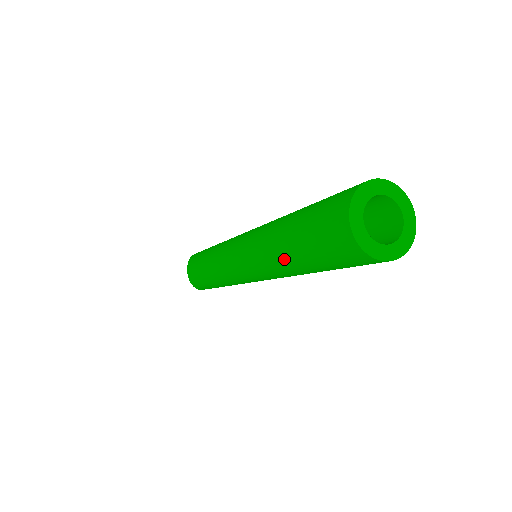
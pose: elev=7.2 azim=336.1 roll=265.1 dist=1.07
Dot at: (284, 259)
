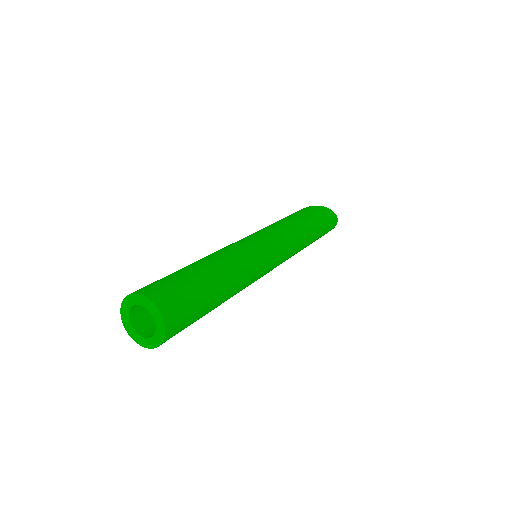
Dot at: occluded
